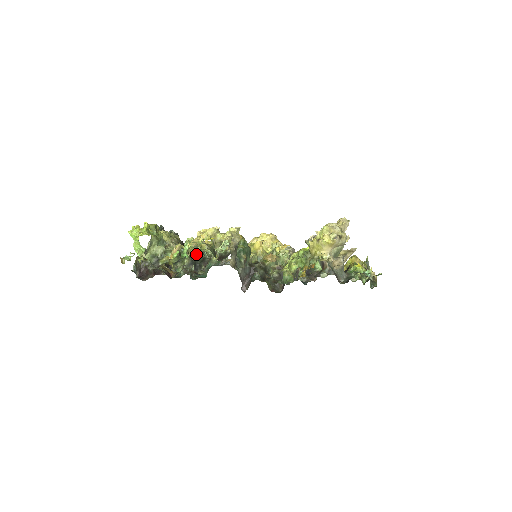
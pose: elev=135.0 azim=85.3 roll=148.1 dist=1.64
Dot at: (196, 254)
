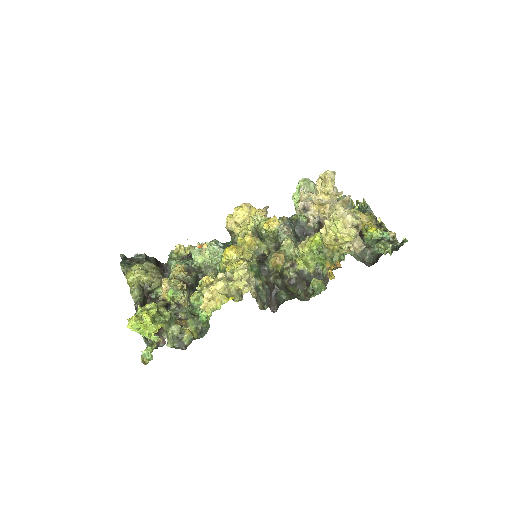
Dot at: (187, 278)
